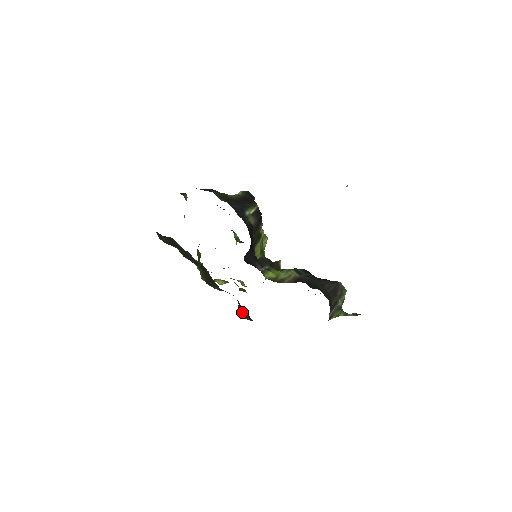
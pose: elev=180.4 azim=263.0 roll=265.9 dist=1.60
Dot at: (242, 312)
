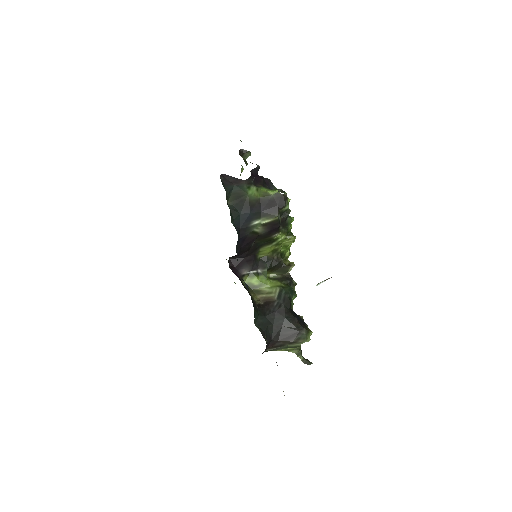
Dot at: occluded
